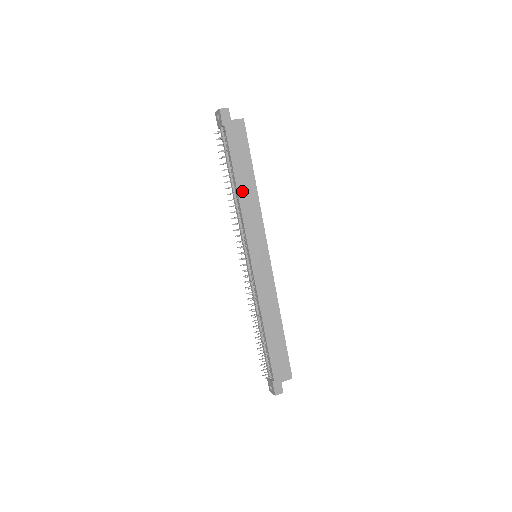
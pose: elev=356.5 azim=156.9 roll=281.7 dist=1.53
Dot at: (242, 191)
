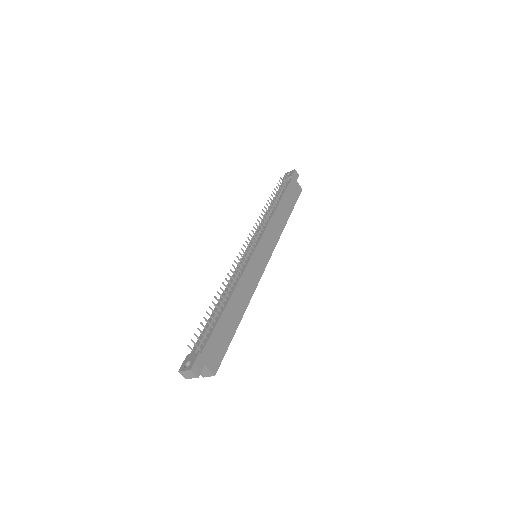
Dot at: (279, 212)
